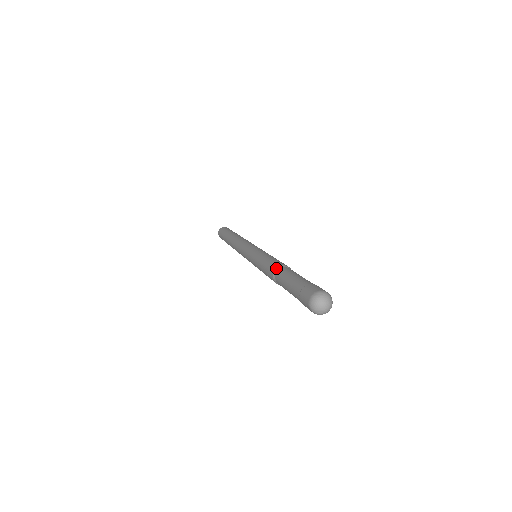
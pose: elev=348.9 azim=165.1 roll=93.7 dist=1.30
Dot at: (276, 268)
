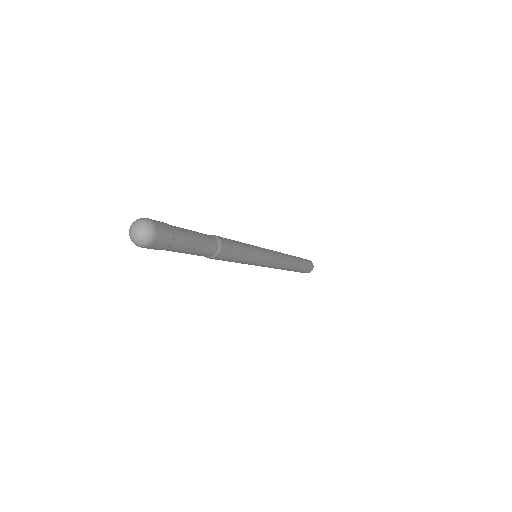
Dot at: occluded
